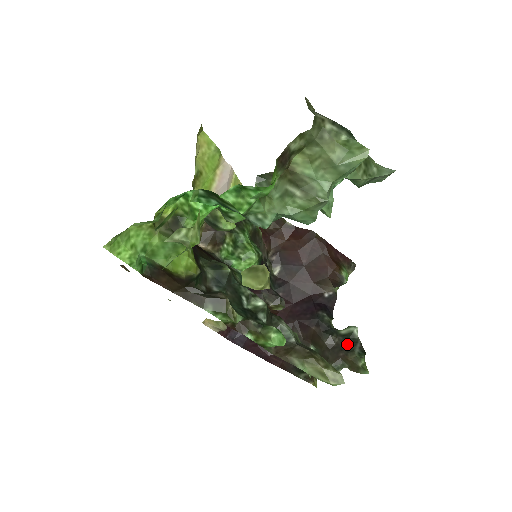
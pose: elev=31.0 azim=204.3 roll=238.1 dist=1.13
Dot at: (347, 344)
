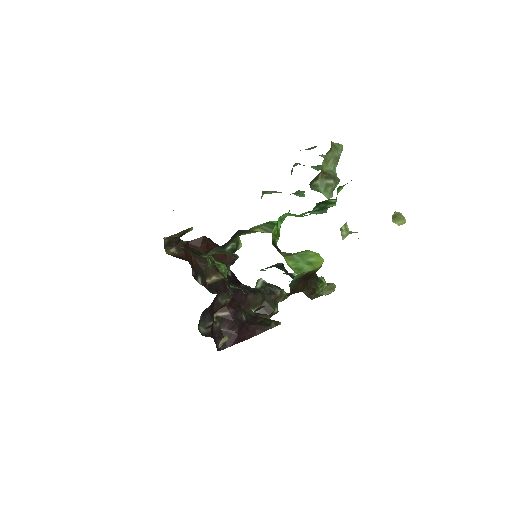
Dot at: (269, 290)
